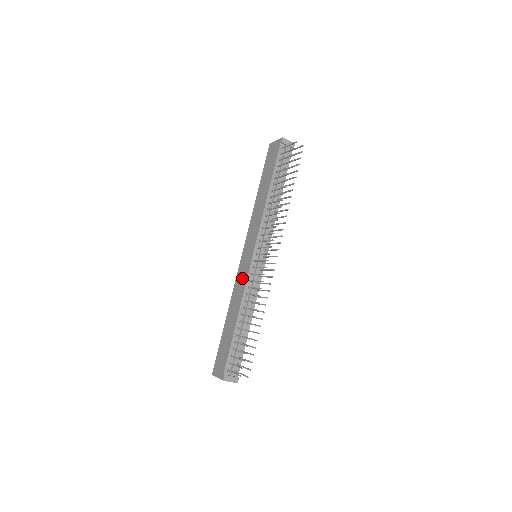
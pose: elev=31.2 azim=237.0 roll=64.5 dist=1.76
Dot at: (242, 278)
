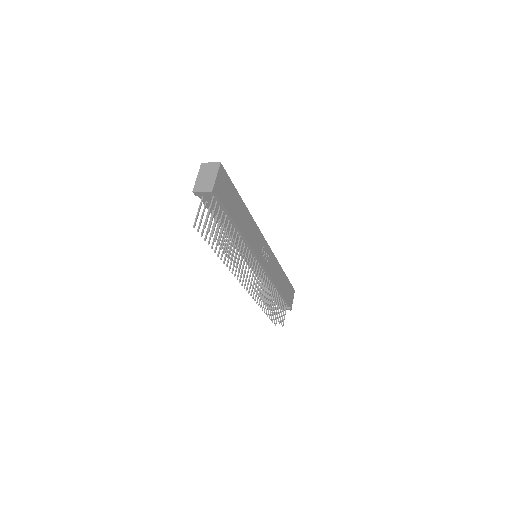
Dot at: occluded
